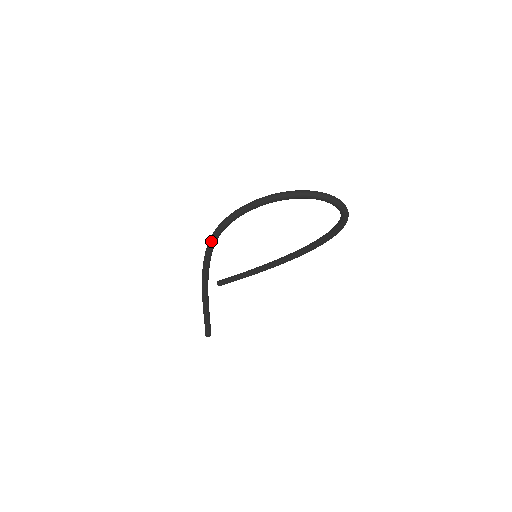
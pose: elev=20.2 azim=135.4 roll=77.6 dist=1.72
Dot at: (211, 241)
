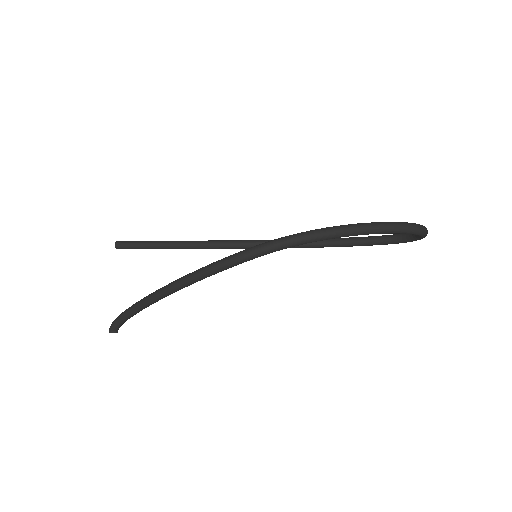
Dot at: (244, 260)
